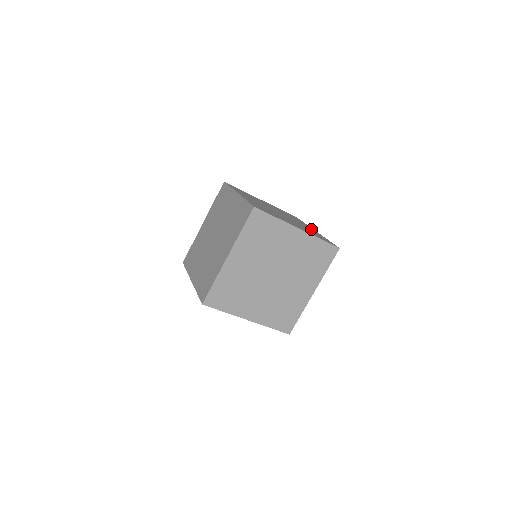
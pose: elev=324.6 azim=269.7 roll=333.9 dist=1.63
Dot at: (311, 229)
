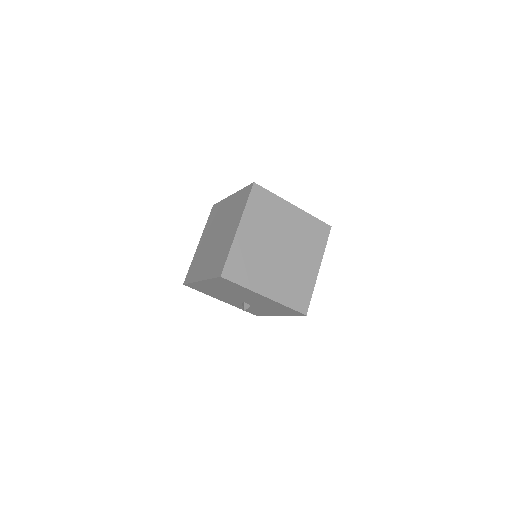
Dot at: occluded
